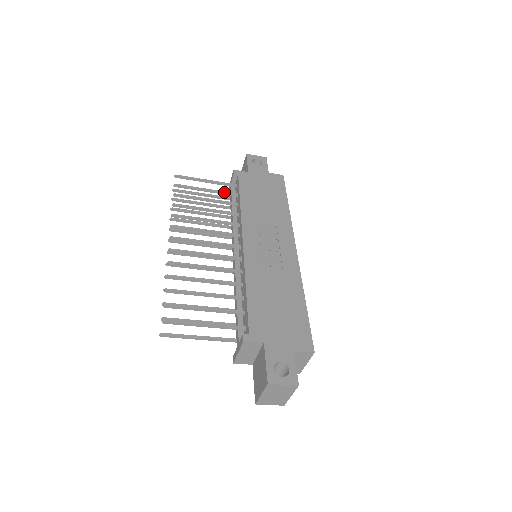
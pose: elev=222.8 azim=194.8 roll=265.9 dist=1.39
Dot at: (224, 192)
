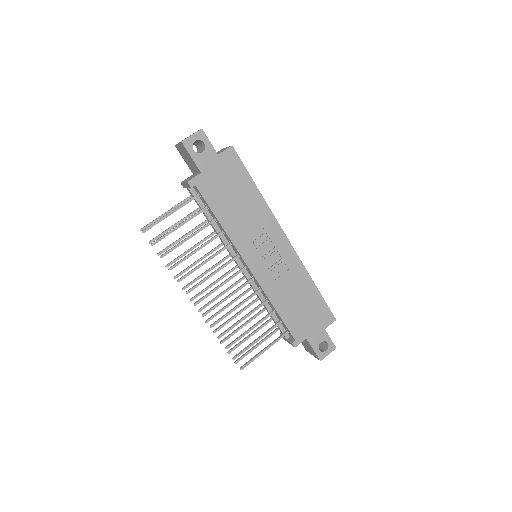
Dot at: (196, 215)
